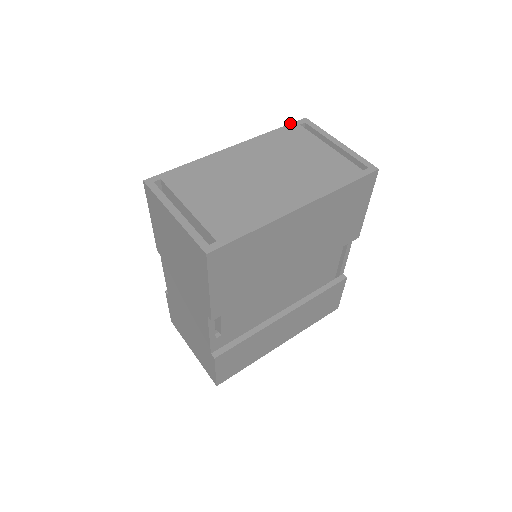
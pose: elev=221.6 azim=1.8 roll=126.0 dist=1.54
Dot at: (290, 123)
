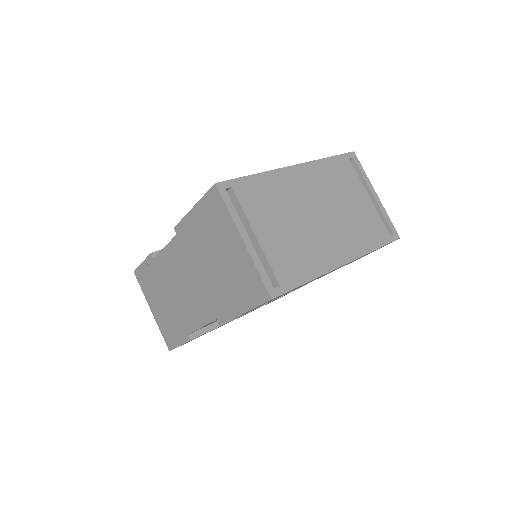
Dot at: occluded
